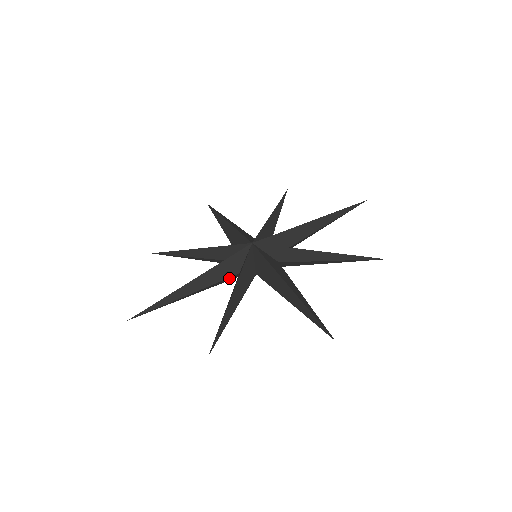
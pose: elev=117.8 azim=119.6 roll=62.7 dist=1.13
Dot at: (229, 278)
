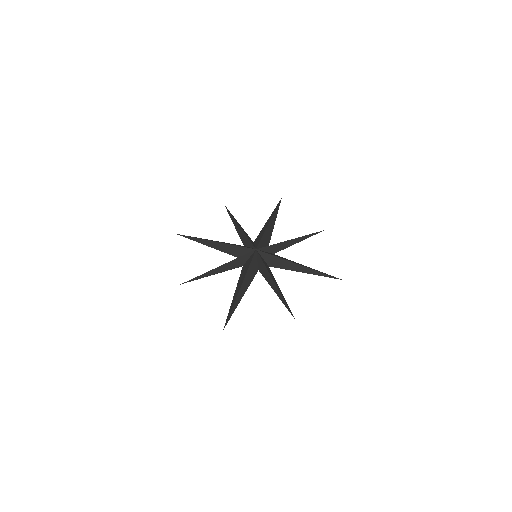
Dot at: (233, 255)
